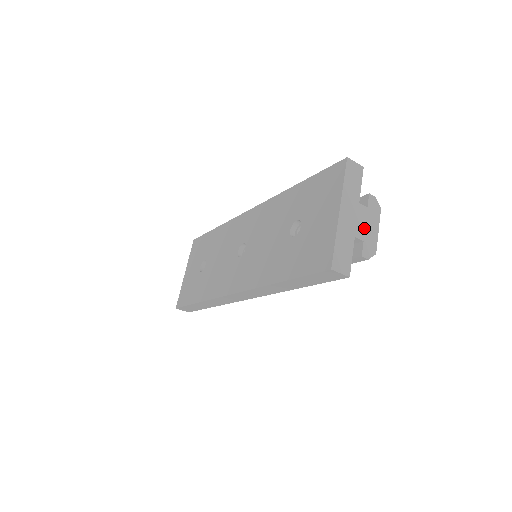
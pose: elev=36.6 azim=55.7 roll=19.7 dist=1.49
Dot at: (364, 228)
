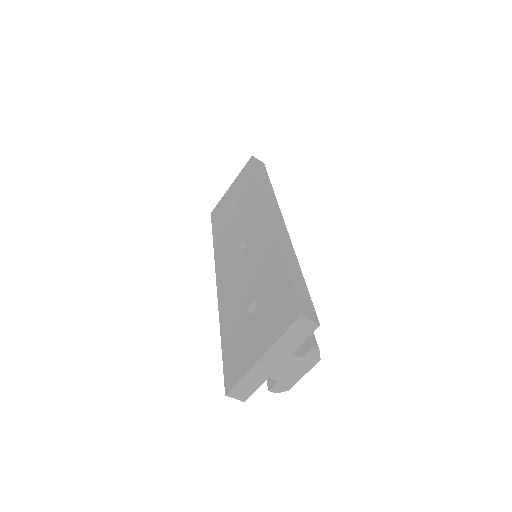
Dot at: (285, 372)
